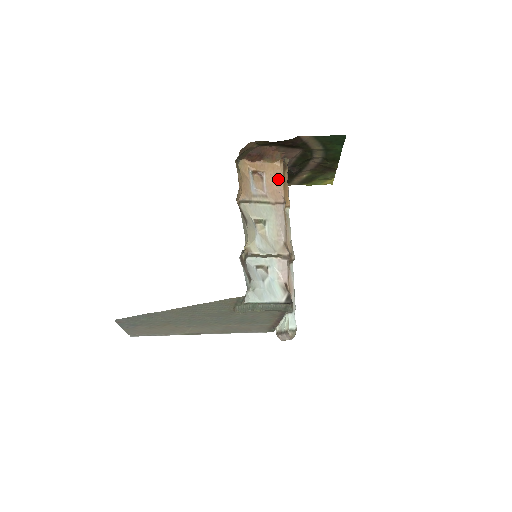
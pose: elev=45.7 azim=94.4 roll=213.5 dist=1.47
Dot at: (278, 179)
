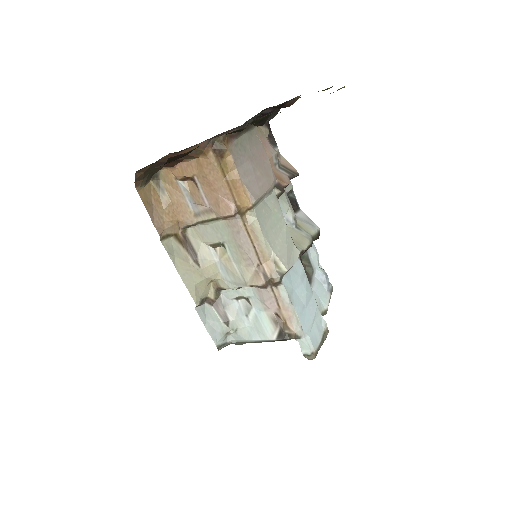
Dot at: (215, 180)
